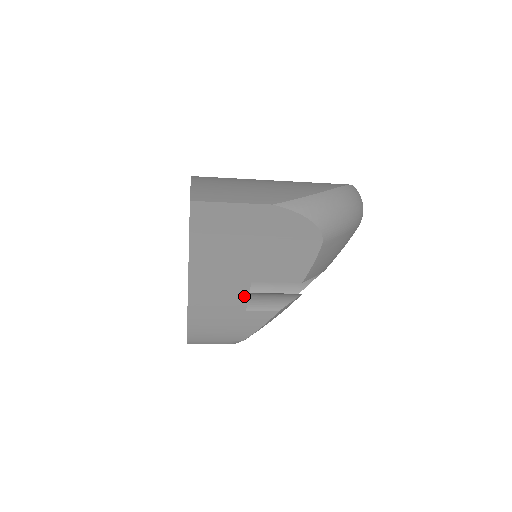
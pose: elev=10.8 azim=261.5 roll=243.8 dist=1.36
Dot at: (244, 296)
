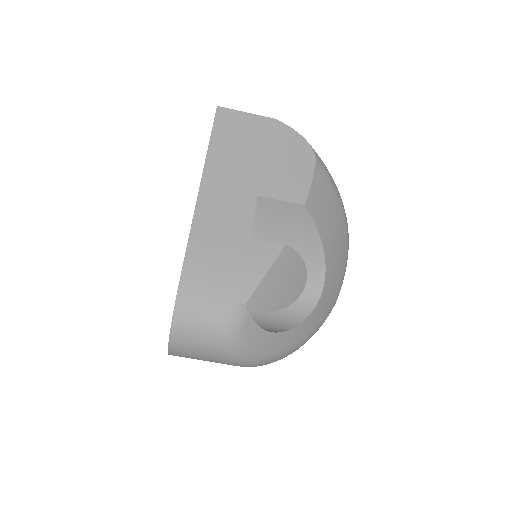
Dot at: (250, 215)
